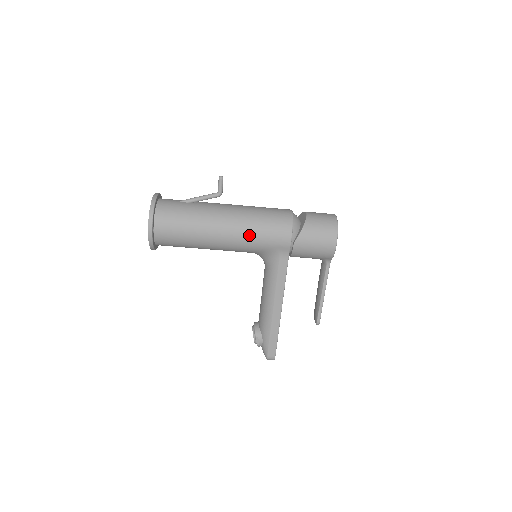
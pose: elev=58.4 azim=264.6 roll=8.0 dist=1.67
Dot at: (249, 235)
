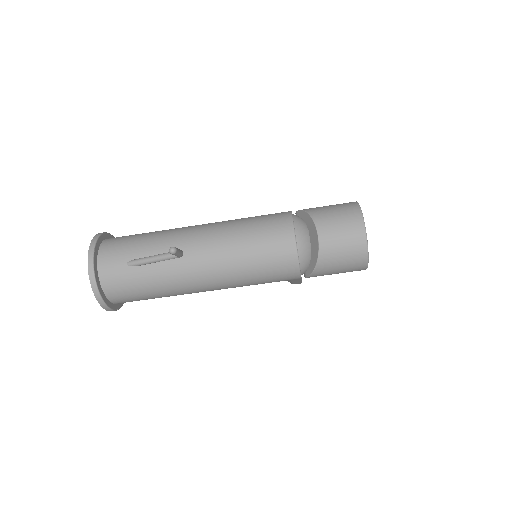
Dot at: (241, 286)
